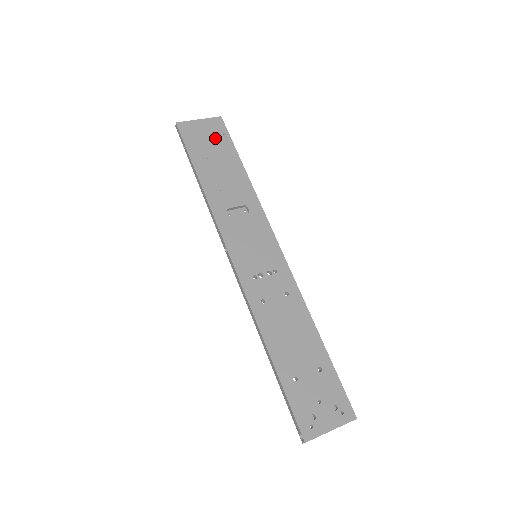
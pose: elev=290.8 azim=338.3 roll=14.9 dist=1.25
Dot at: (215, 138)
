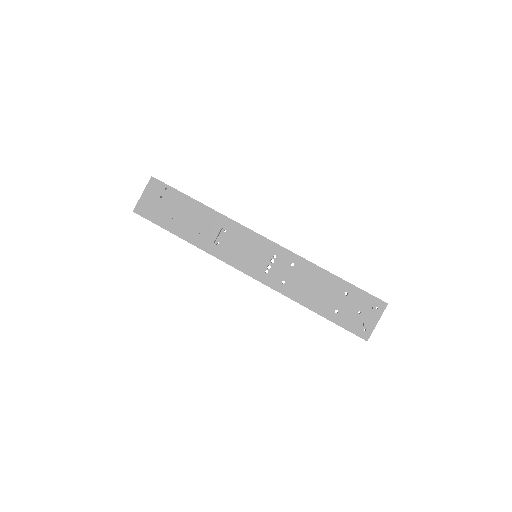
Dot at: (163, 198)
